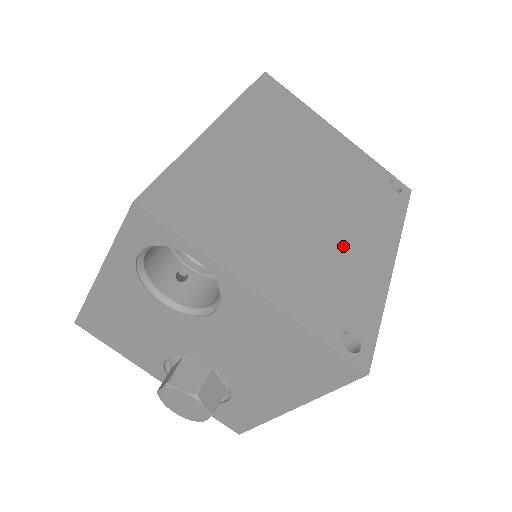
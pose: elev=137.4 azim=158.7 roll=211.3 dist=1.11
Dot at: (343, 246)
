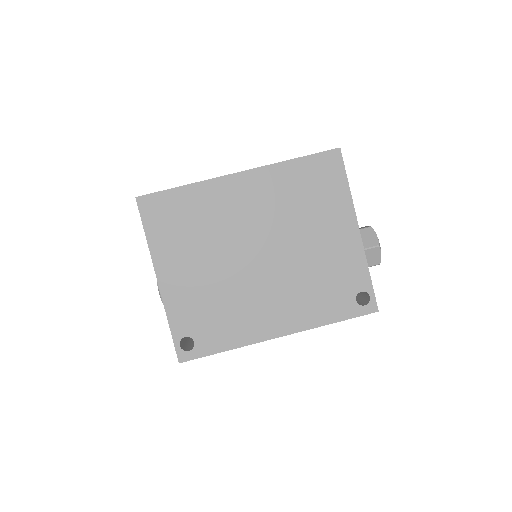
Dot at: (248, 300)
